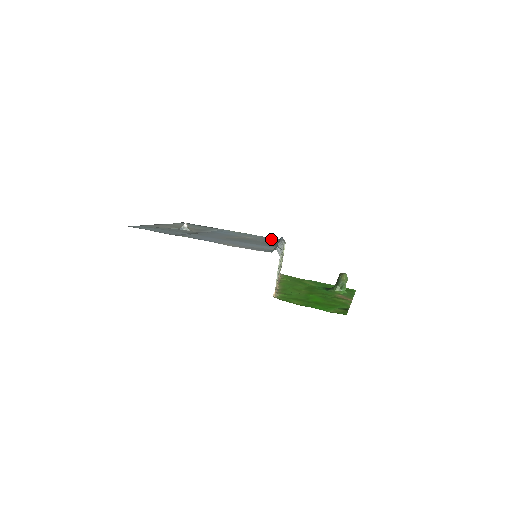
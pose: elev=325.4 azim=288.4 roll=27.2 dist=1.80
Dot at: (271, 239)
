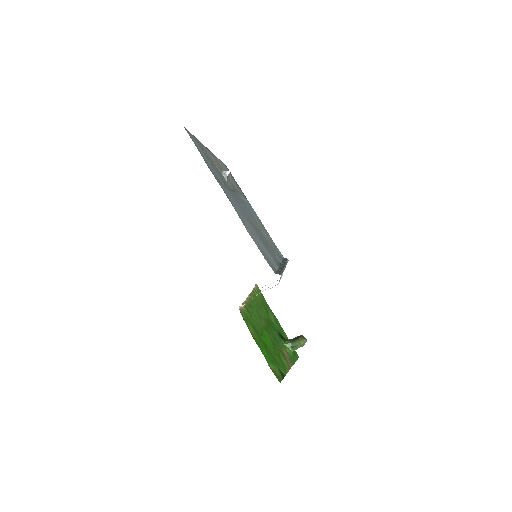
Dot at: occluded
